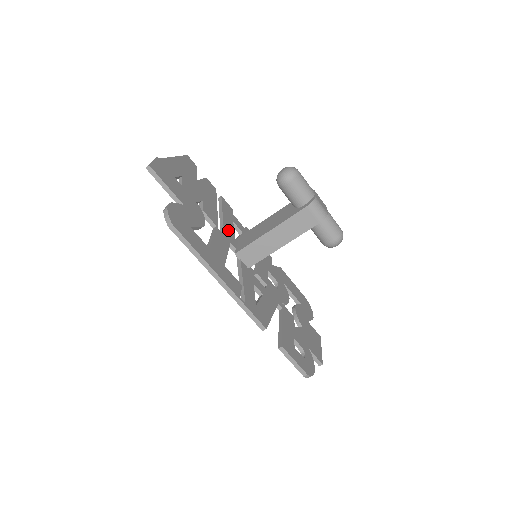
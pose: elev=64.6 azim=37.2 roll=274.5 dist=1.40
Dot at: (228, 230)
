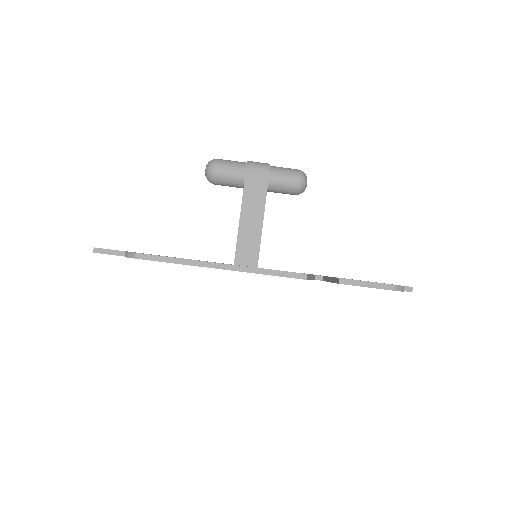
Dot at: occluded
